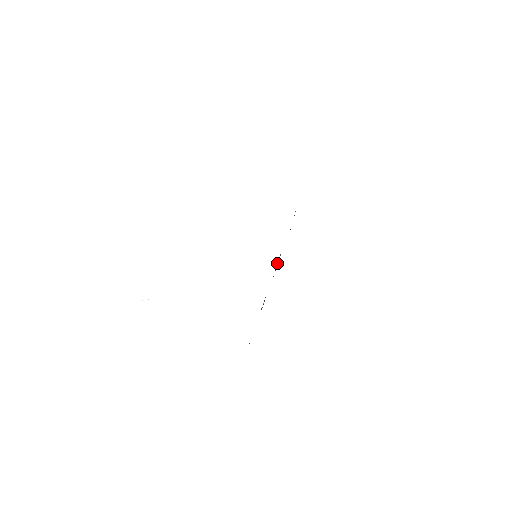
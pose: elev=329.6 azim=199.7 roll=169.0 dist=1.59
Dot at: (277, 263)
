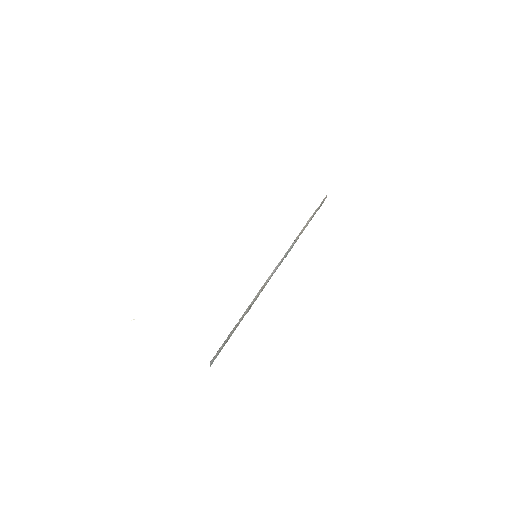
Dot at: occluded
